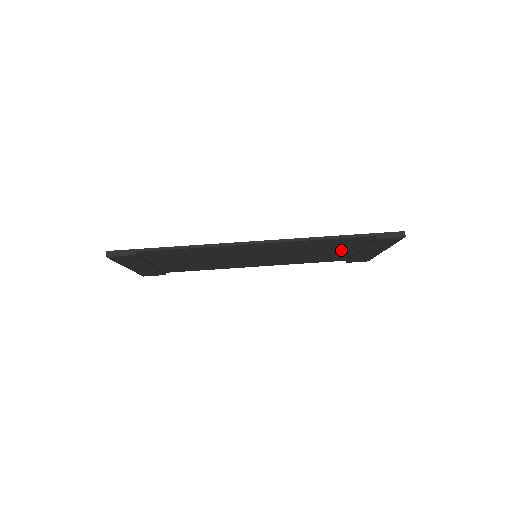
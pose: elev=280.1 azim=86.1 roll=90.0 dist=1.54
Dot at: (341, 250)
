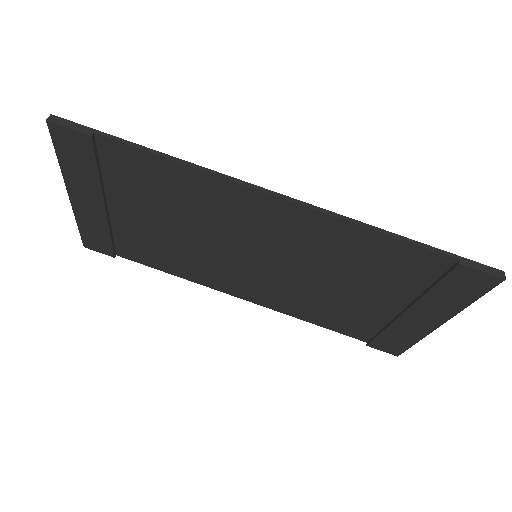
Dot at: (380, 296)
